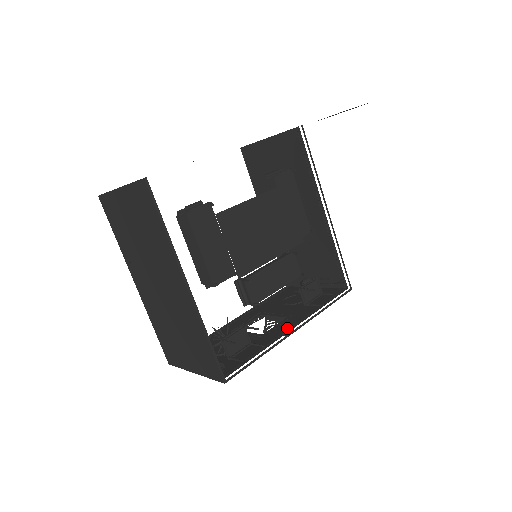
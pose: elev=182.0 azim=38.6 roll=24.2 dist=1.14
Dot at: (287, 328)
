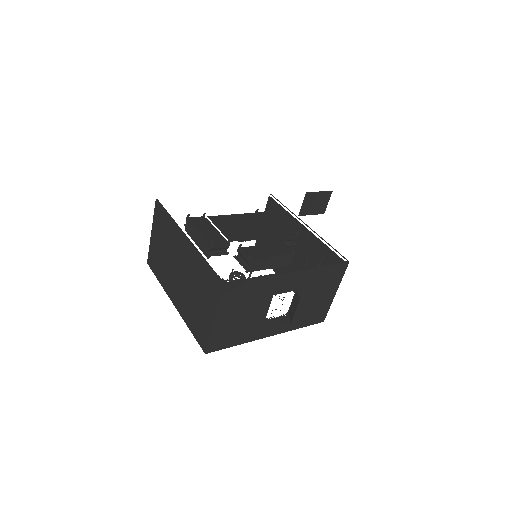
Dot at: (288, 278)
